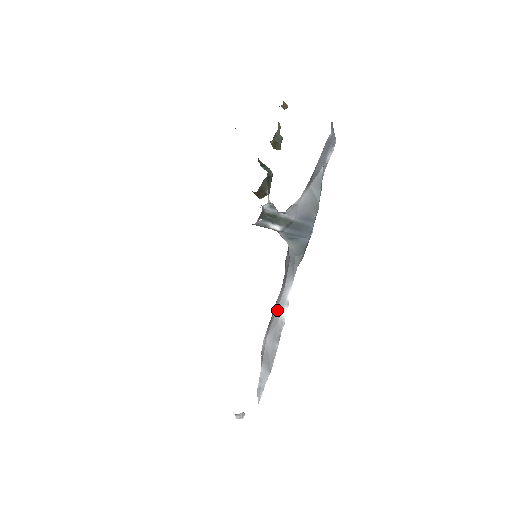
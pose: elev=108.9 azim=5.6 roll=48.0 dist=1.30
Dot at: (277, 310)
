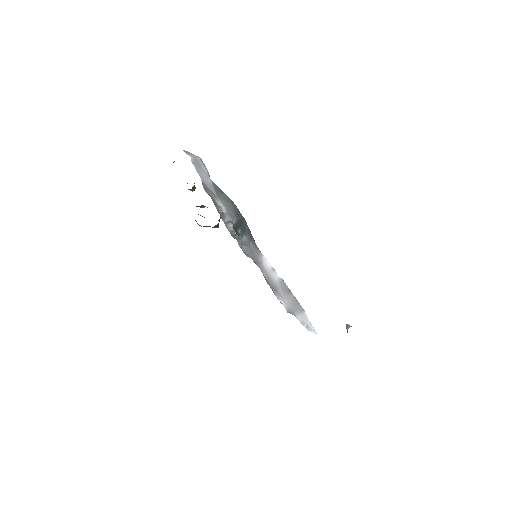
Dot at: (272, 279)
